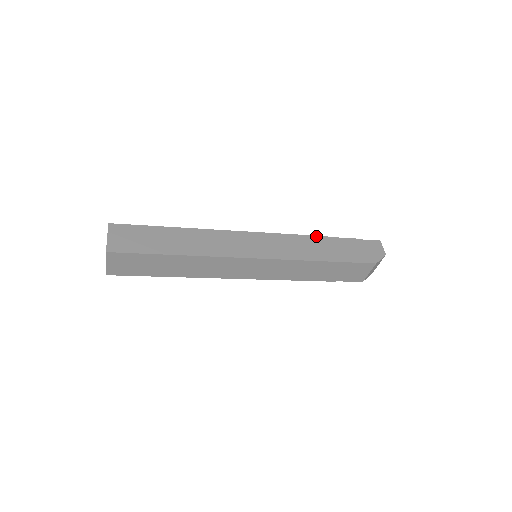
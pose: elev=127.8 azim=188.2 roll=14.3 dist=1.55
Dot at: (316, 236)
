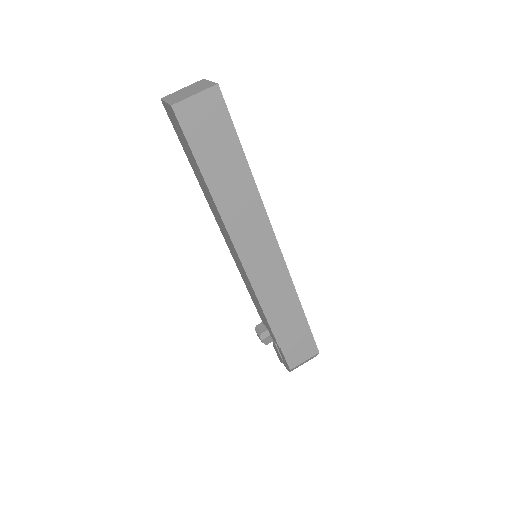
Dot at: occluded
